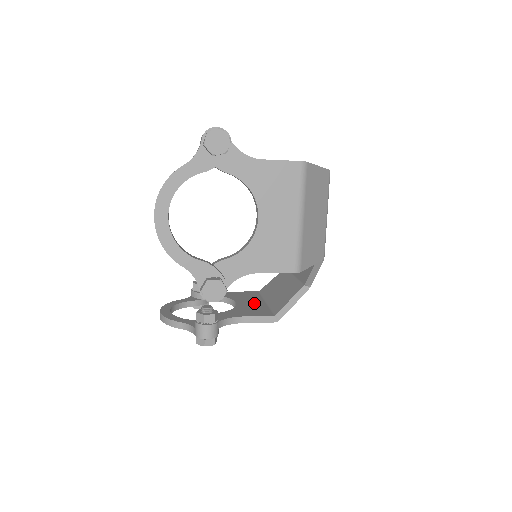
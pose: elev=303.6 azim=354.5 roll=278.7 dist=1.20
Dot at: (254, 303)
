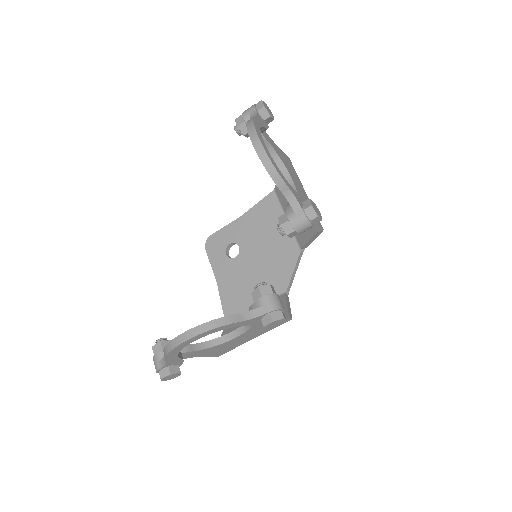
Dot at: occluded
